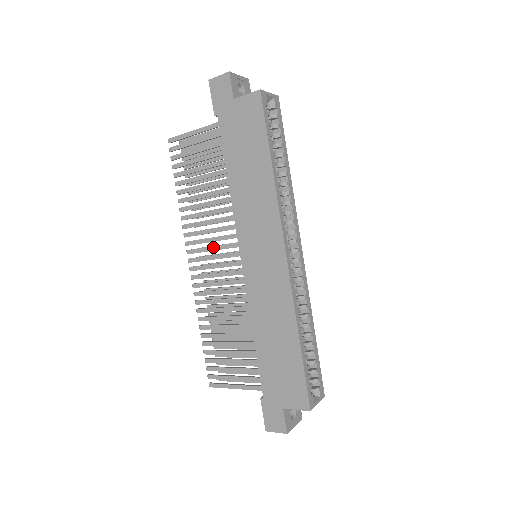
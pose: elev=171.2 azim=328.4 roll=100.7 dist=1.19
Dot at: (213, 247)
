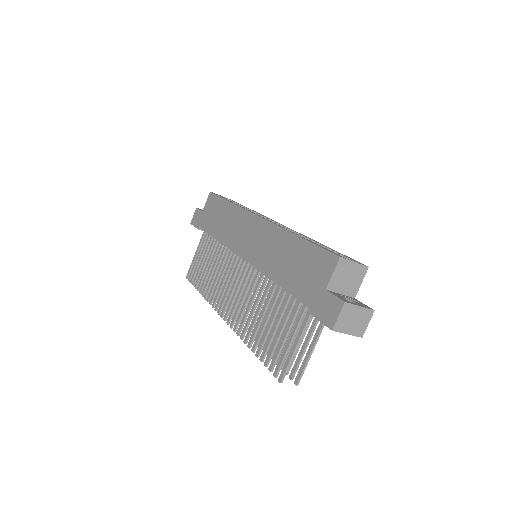
Dot at: (229, 284)
